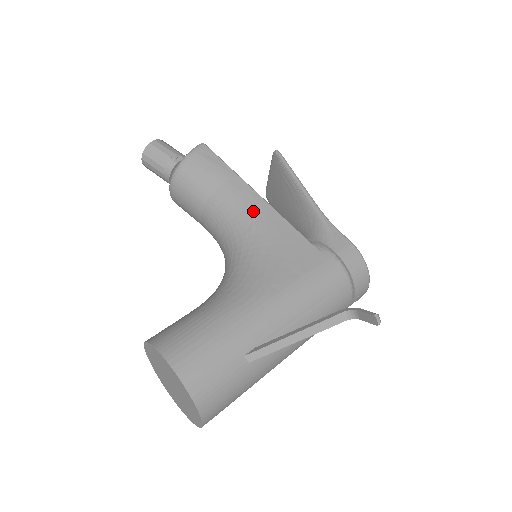
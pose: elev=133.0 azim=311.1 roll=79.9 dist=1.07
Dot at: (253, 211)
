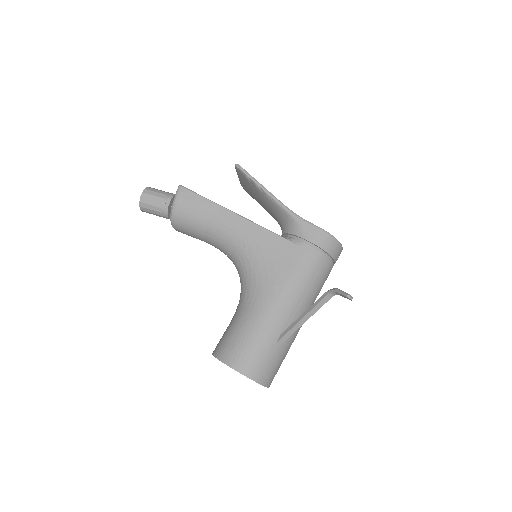
Dot at: (241, 231)
